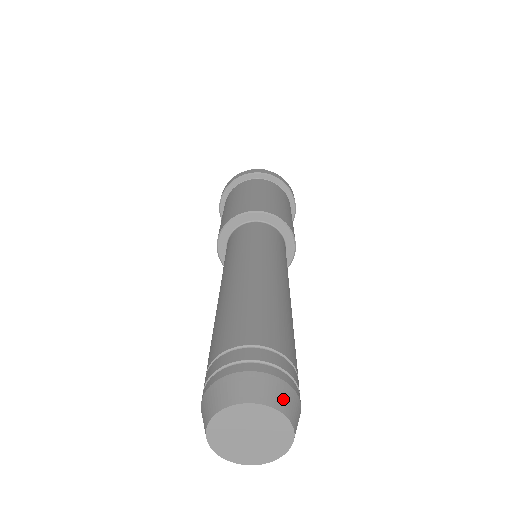
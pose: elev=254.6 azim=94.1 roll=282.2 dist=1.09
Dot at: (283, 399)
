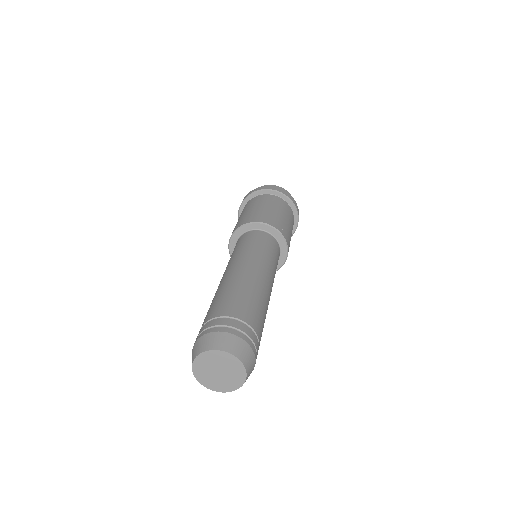
Dot at: (235, 347)
